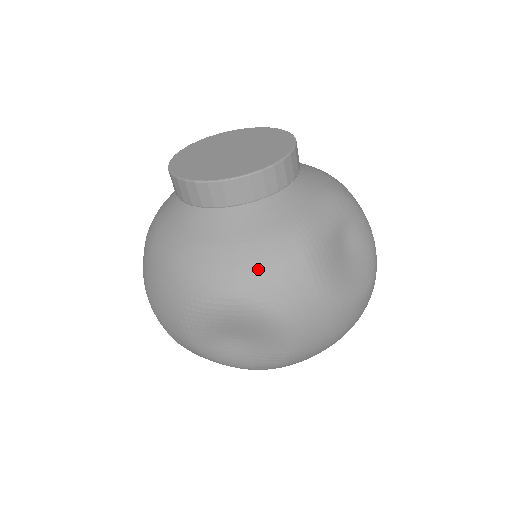
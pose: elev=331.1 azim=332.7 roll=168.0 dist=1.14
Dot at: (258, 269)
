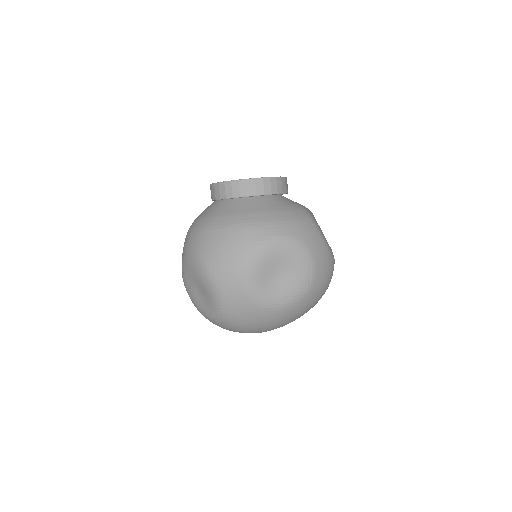
Dot at: (292, 221)
